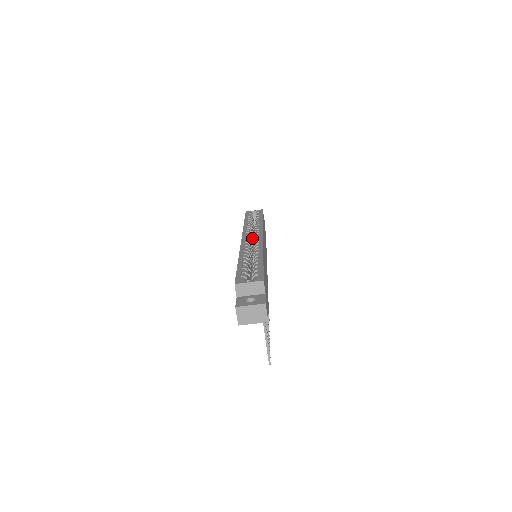
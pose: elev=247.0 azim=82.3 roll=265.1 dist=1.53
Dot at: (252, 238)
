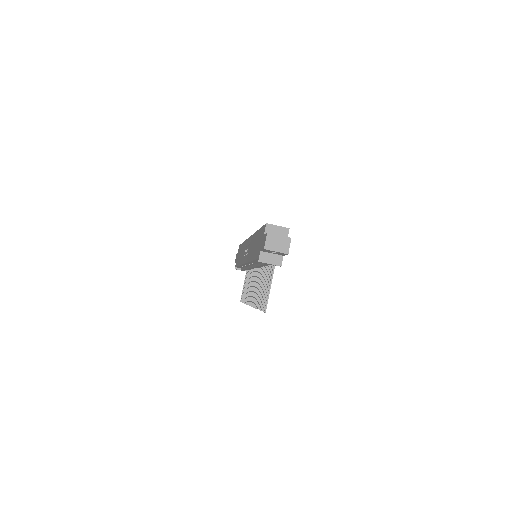
Dot at: occluded
